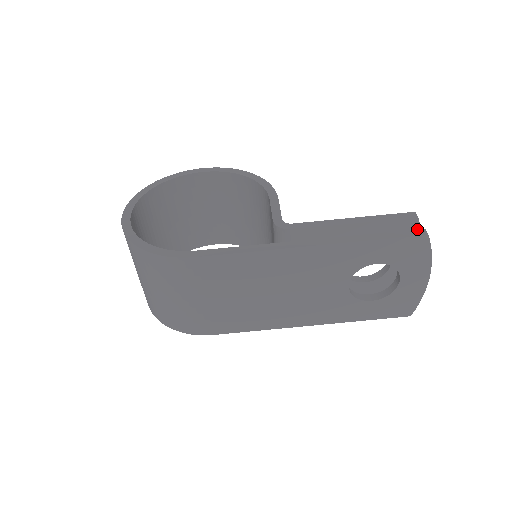
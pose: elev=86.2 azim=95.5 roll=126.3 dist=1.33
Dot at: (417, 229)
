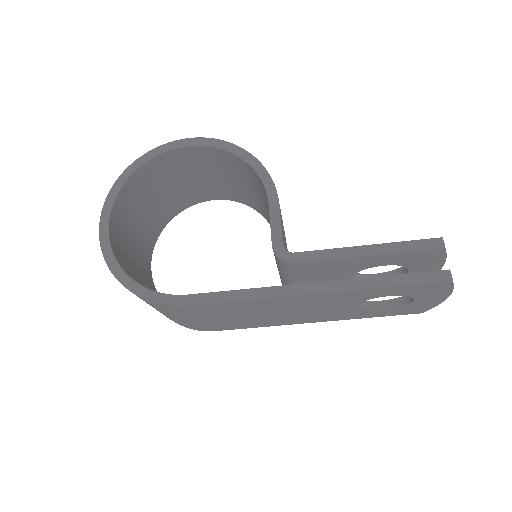
Dot at: (440, 270)
